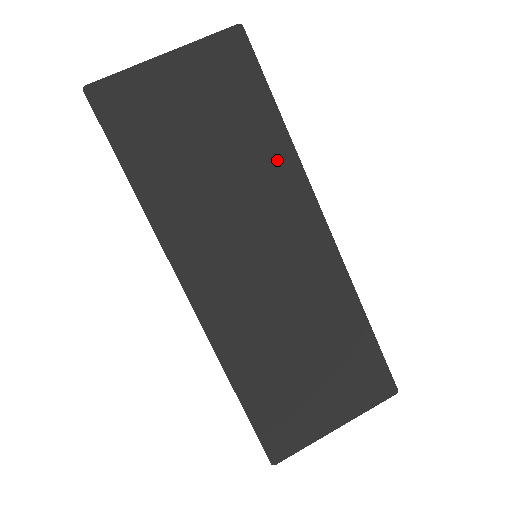
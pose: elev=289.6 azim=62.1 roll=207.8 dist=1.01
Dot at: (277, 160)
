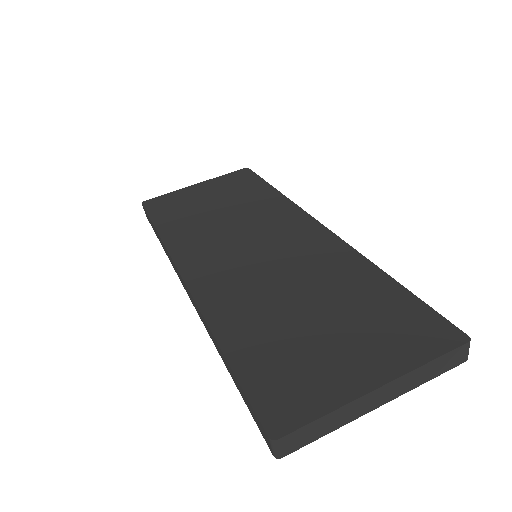
Dot at: (272, 204)
